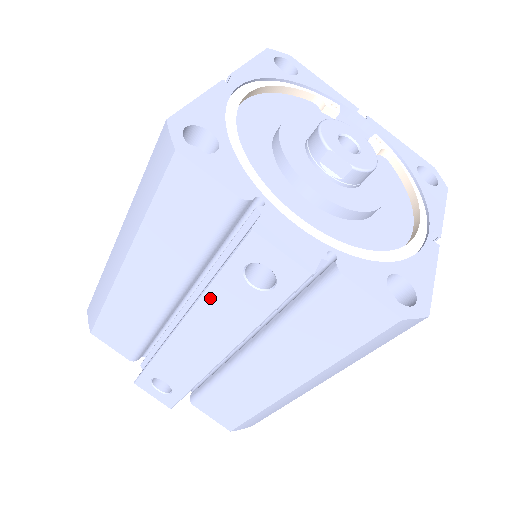
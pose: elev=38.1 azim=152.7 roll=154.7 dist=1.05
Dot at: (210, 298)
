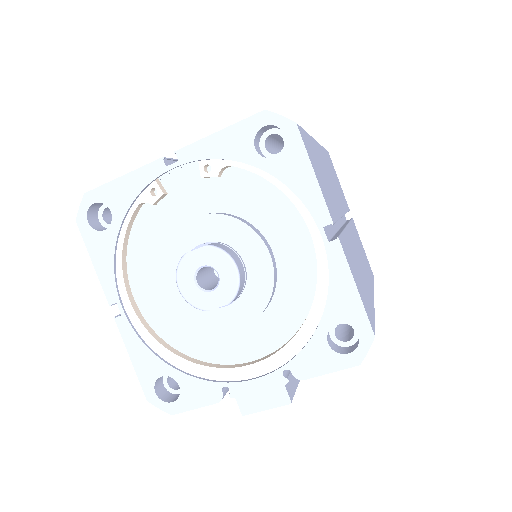
Dot at: occluded
